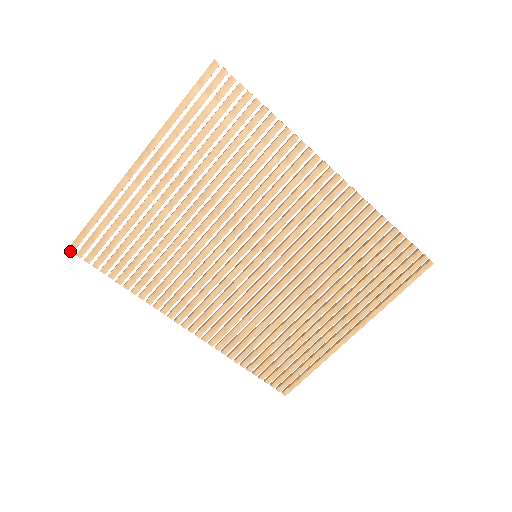
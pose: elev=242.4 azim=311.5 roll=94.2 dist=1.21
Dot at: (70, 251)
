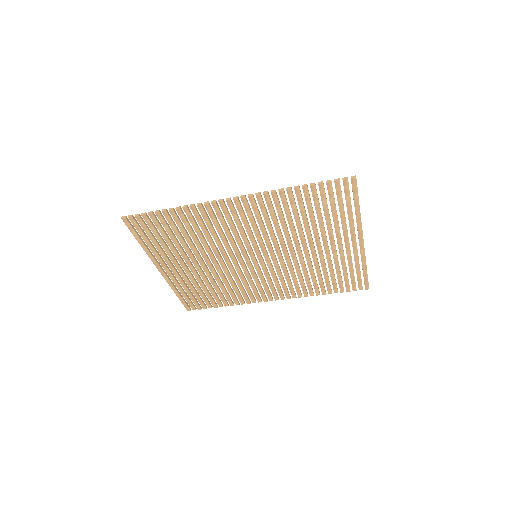
Dot at: occluded
